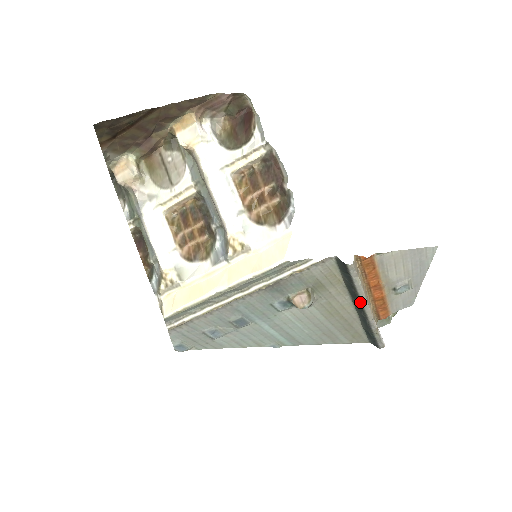
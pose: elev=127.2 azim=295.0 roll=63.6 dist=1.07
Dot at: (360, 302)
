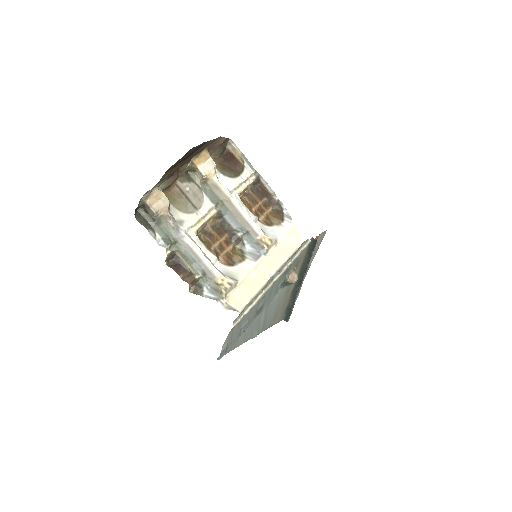
Dot at: (304, 276)
